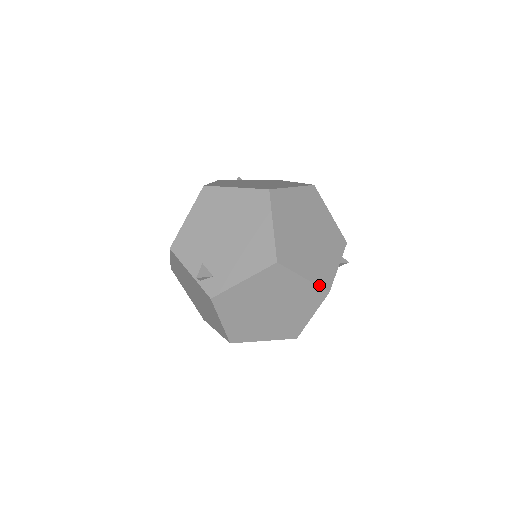
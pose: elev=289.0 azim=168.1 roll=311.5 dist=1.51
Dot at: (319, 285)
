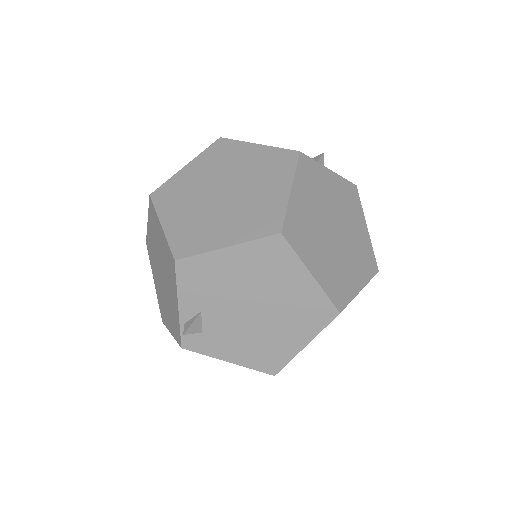
Dot at: occluded
